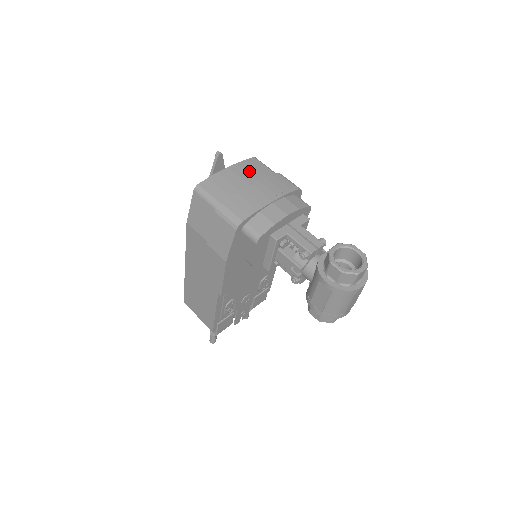
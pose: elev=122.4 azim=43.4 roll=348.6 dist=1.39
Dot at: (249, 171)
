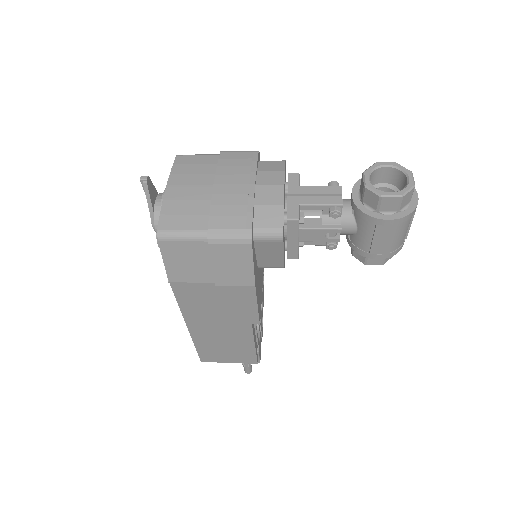
Dot at: (192, 173)
